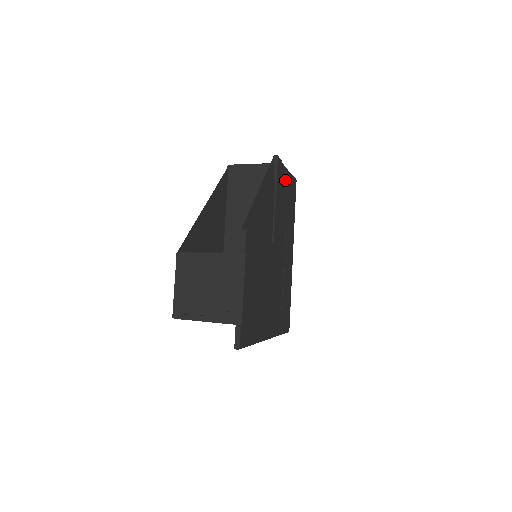
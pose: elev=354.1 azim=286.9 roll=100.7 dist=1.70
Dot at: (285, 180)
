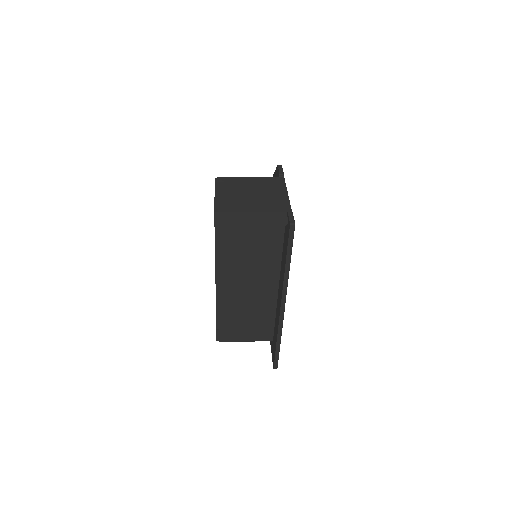
Dot at: occluded
